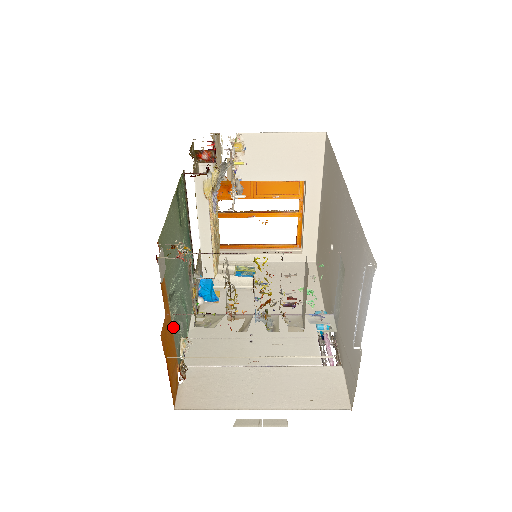
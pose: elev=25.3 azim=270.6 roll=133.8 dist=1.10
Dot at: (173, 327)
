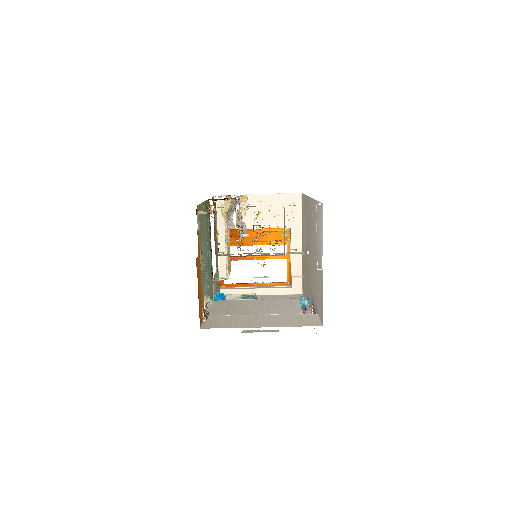
Dot at: (201, 275)
